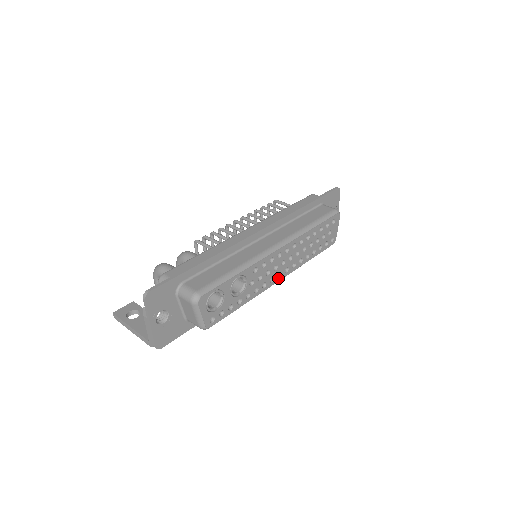
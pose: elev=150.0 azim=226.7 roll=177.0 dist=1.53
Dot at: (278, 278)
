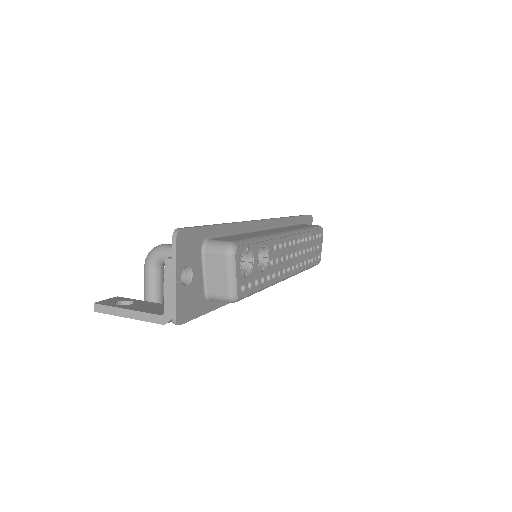
Dot at: (287, 273)
